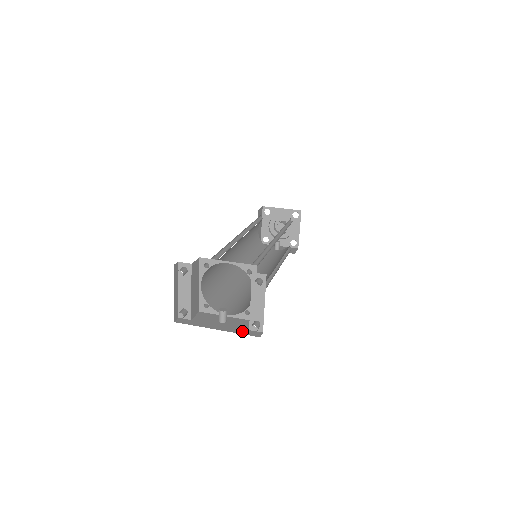
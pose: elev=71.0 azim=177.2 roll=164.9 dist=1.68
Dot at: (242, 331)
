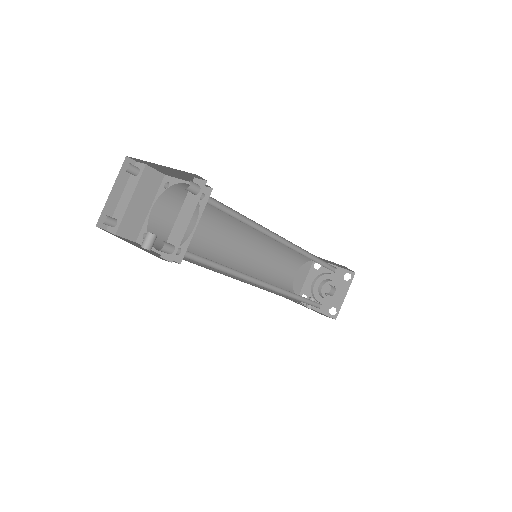
Dot at: (150, 252)
